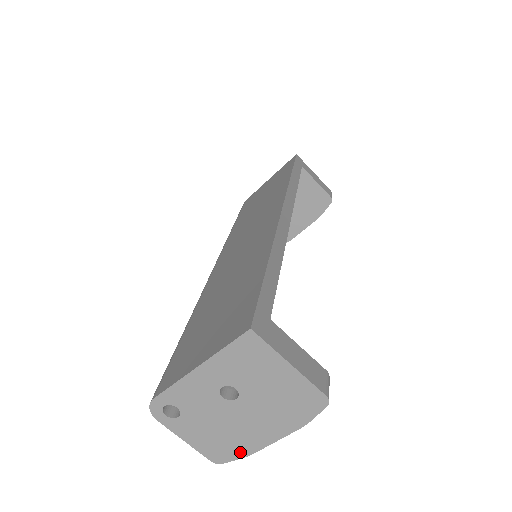
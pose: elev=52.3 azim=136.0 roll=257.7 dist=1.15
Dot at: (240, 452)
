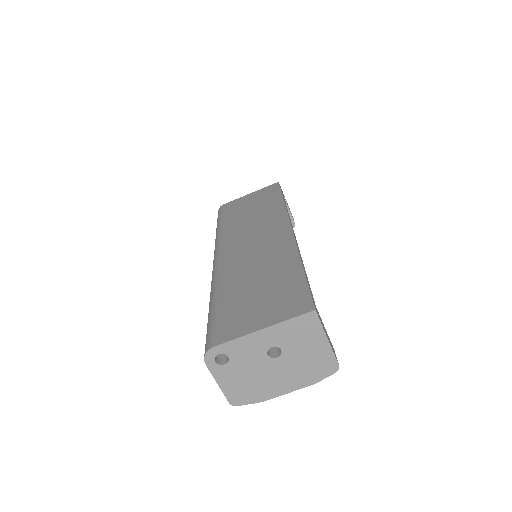
Dot at: (256, 398)
